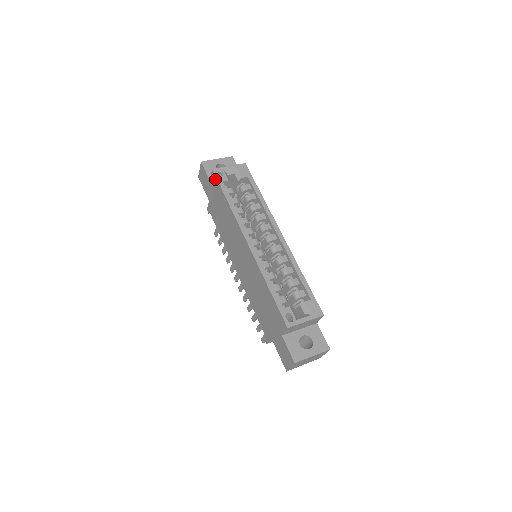
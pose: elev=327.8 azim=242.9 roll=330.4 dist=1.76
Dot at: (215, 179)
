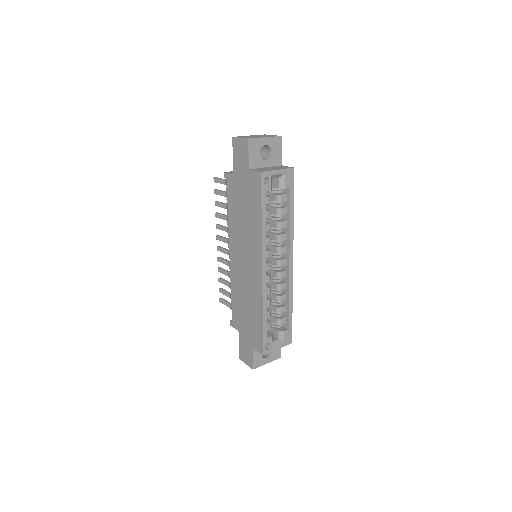
Dot at: (258, 183)
